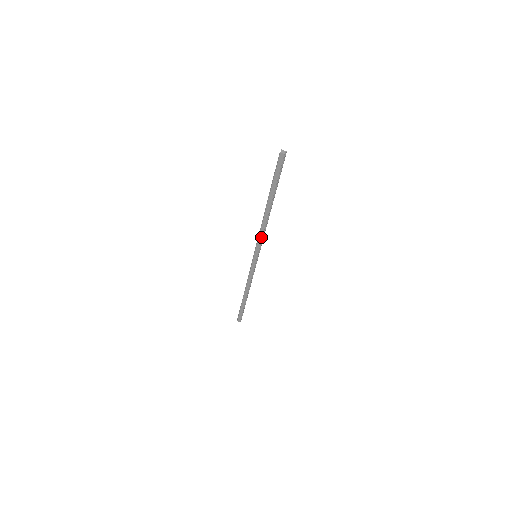
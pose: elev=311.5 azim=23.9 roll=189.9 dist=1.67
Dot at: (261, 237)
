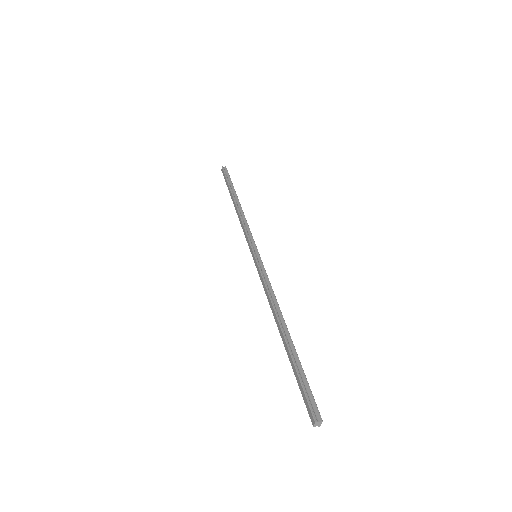
Dot at: (244, 229)
